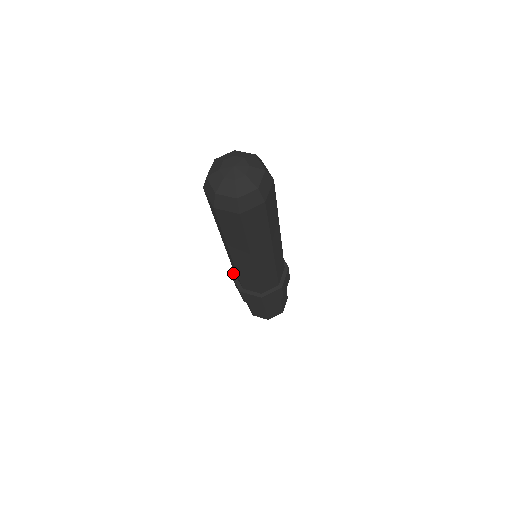
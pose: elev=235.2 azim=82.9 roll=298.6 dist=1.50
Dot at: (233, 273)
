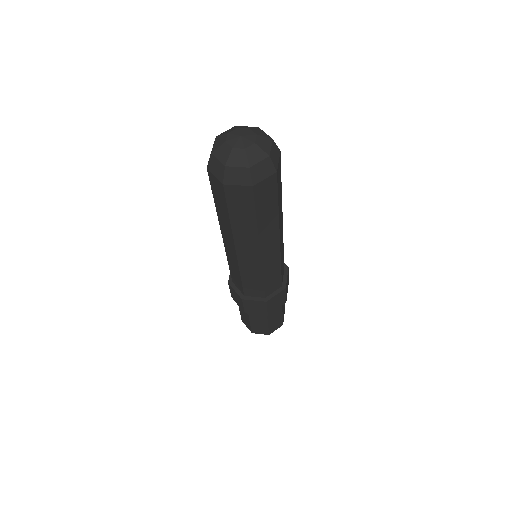
Dot at: (231, 282)
